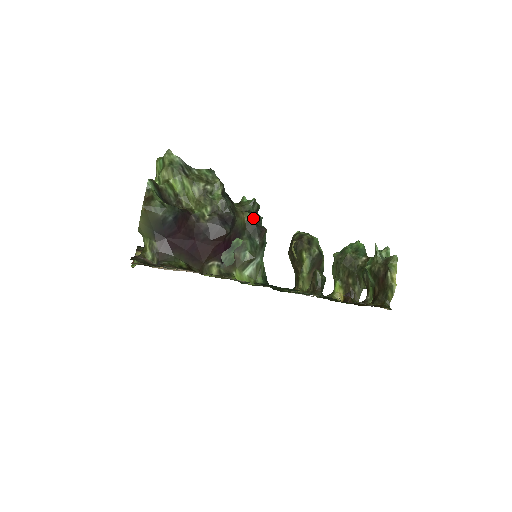
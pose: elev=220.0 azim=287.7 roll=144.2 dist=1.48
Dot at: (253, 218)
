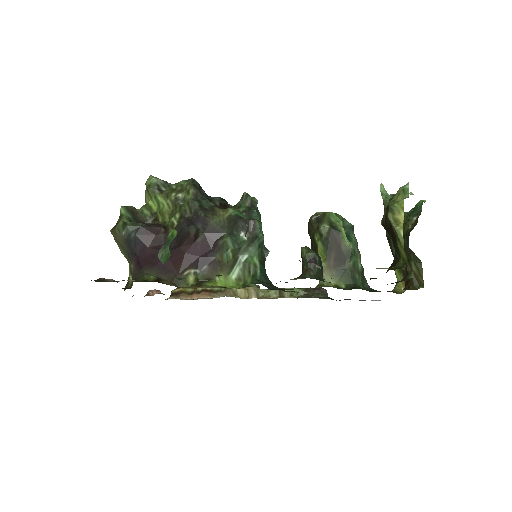
Dot at: (237, 212)
